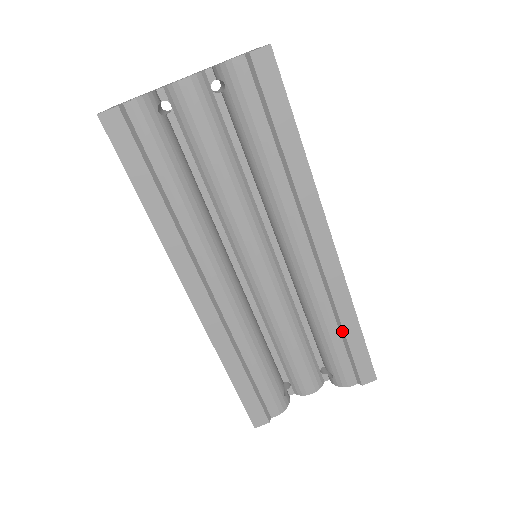
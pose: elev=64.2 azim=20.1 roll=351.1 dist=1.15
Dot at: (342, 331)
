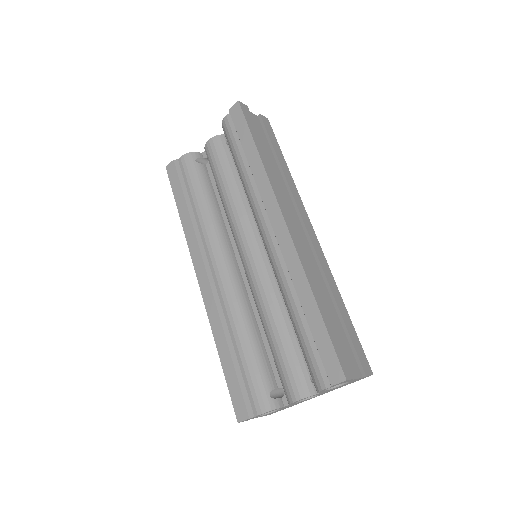
Dot at: (304, 313)
